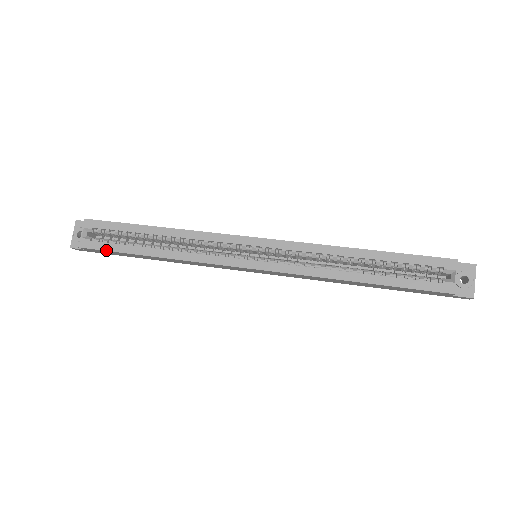
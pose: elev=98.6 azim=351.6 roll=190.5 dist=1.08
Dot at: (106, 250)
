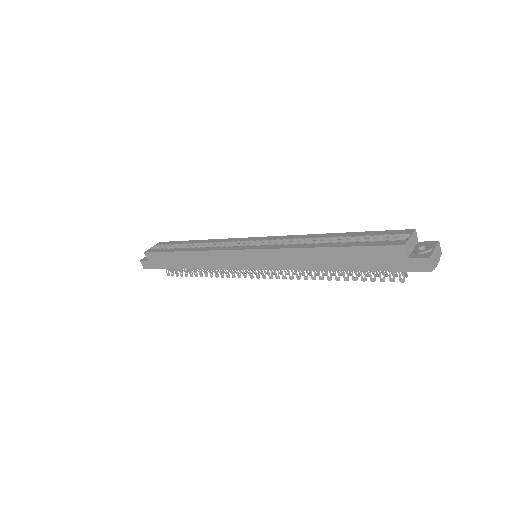
Dot at: (159, 252)
